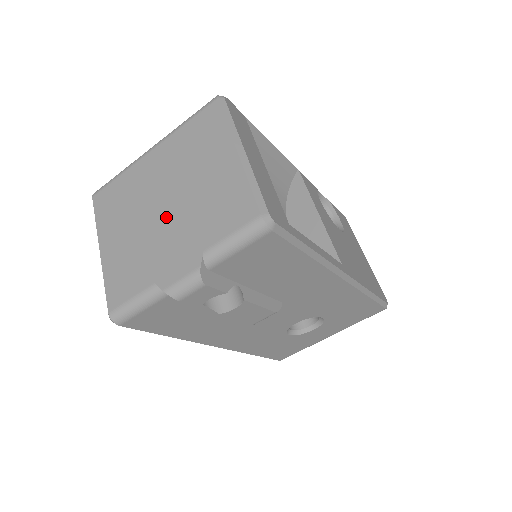
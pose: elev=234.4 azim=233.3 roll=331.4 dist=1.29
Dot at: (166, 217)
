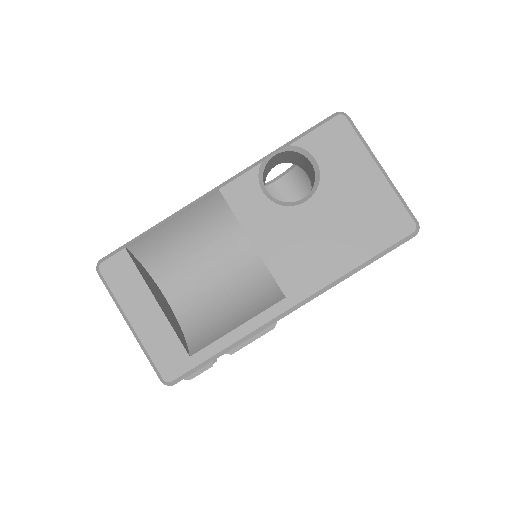
Dot at: occluded
